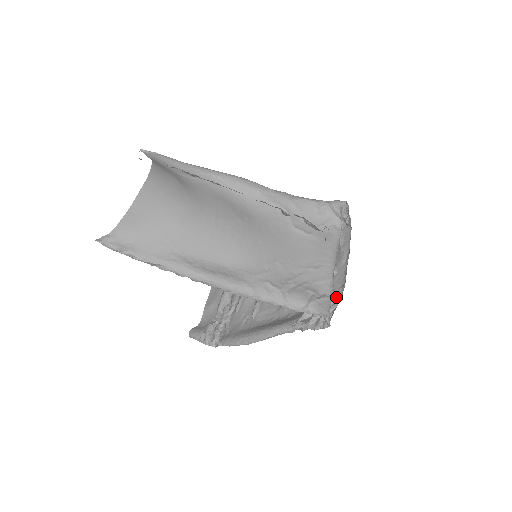
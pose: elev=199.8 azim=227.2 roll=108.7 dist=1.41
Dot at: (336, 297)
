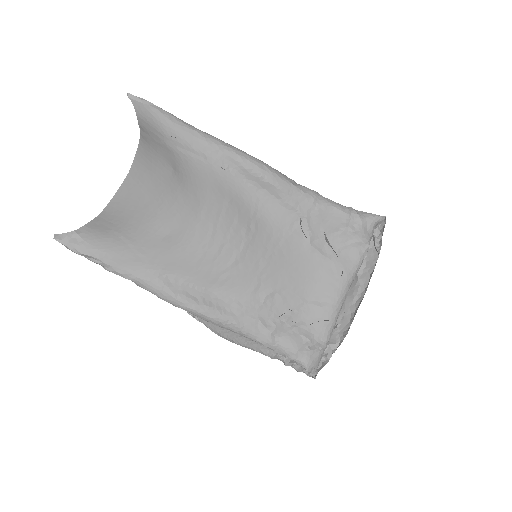
Dot at: (332, 344)
